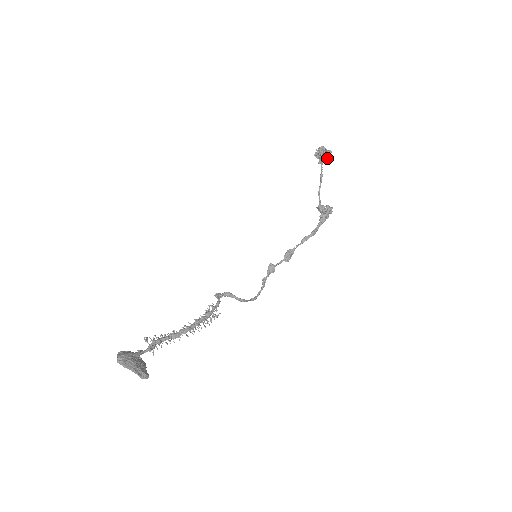
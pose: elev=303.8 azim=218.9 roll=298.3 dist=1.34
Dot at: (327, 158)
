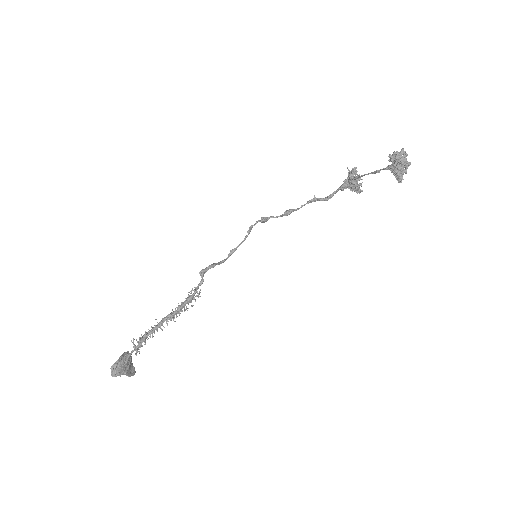
Dot at: occluded
